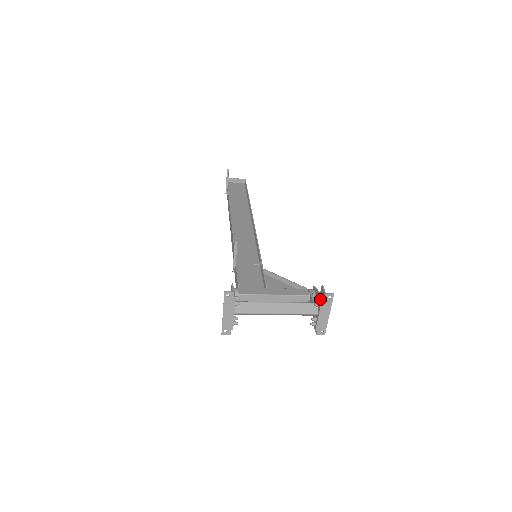
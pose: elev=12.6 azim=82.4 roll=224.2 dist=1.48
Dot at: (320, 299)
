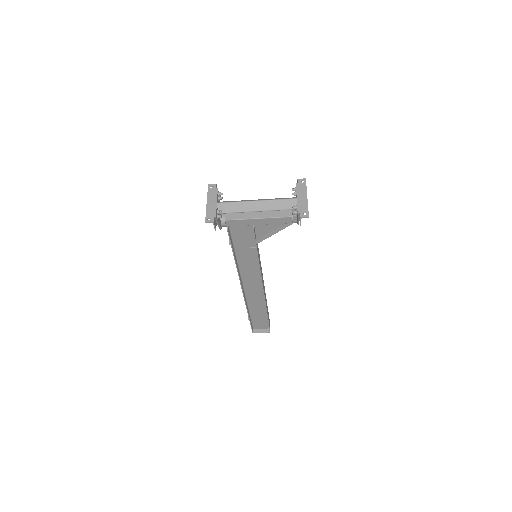
Dot at: (295, 187)
